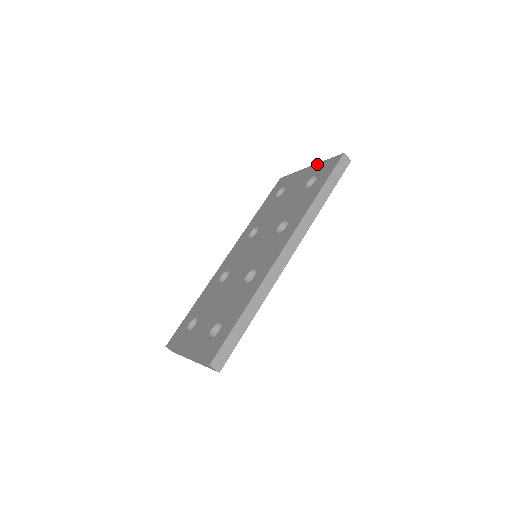
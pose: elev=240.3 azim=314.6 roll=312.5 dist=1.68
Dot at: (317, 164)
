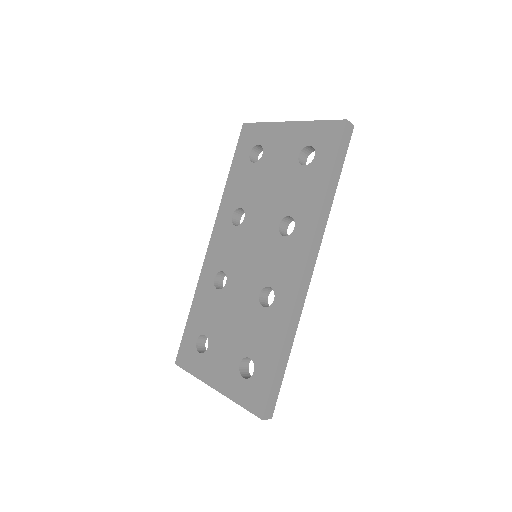
Dot at: (304, 123)
